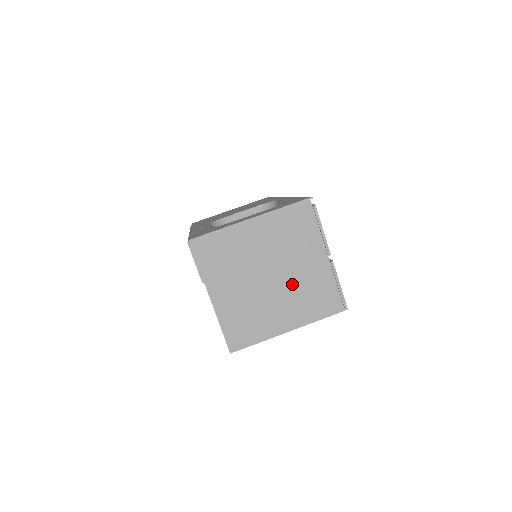
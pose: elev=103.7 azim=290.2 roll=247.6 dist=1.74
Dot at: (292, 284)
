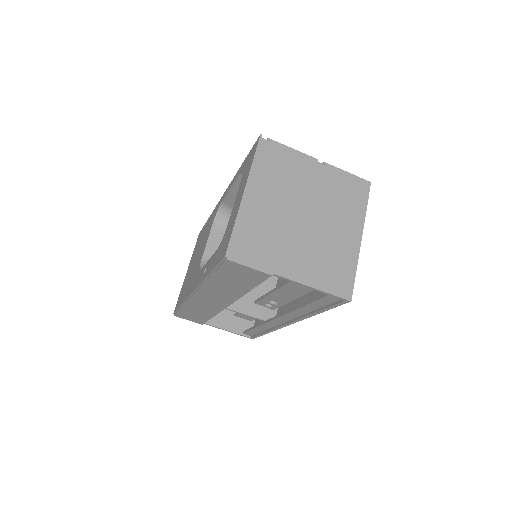
Dot at: (323, 205)
